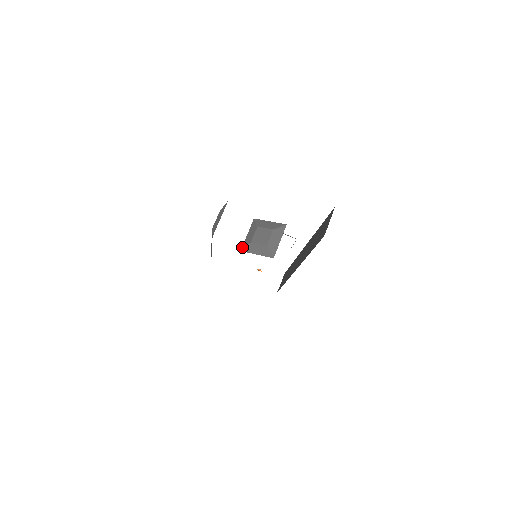
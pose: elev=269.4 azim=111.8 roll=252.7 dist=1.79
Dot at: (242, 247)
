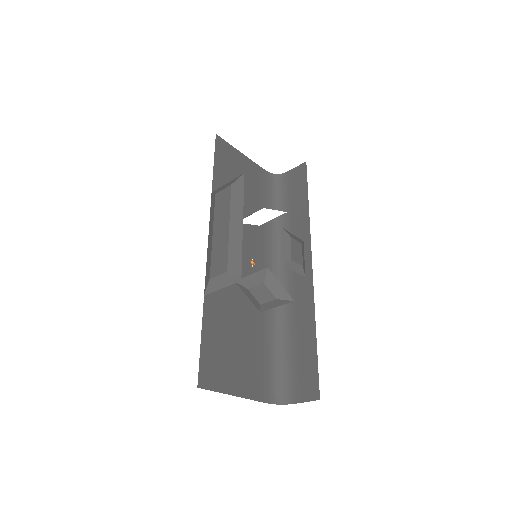
Dot at: occluded
